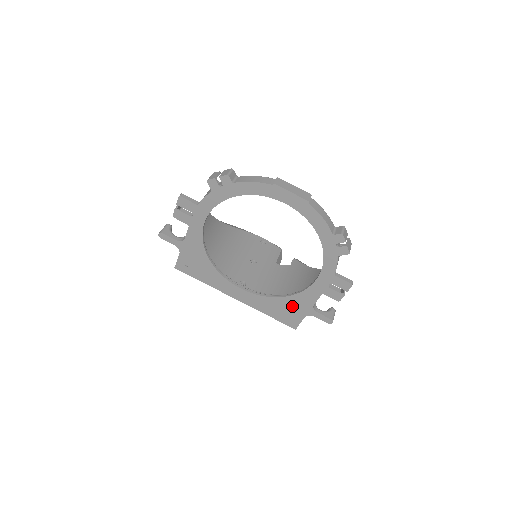
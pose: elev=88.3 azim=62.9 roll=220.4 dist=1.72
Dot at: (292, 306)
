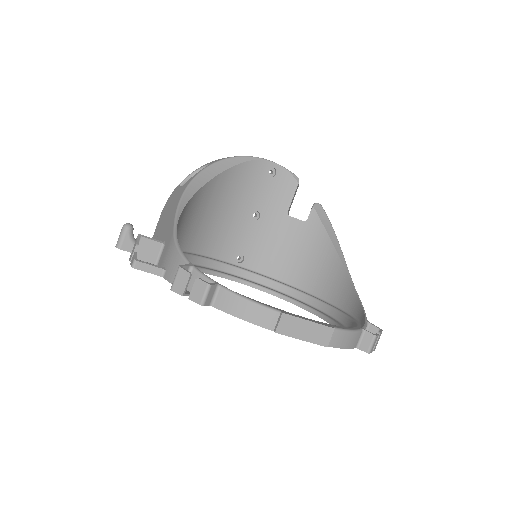
Dot at: occluded
